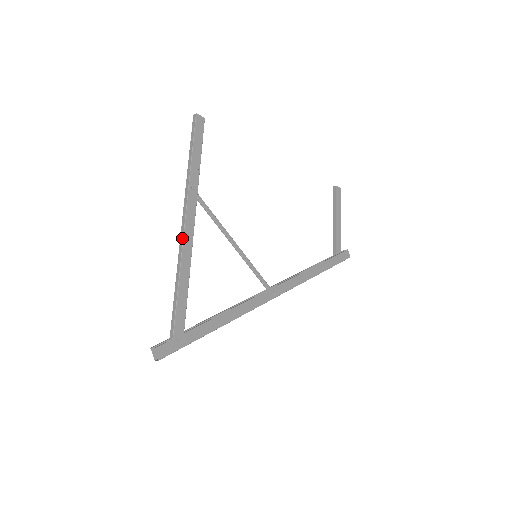
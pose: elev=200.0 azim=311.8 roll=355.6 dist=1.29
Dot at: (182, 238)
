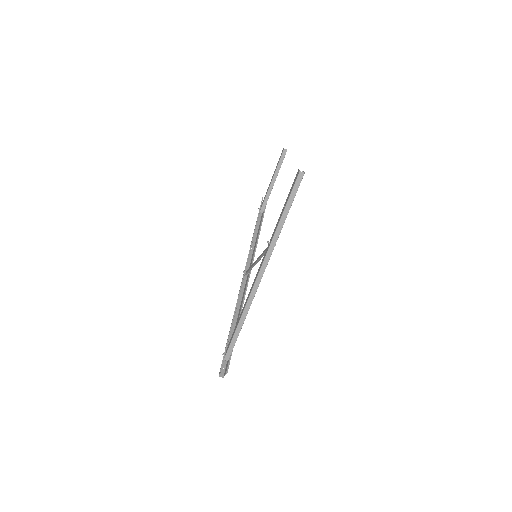
Dot at: occluded
